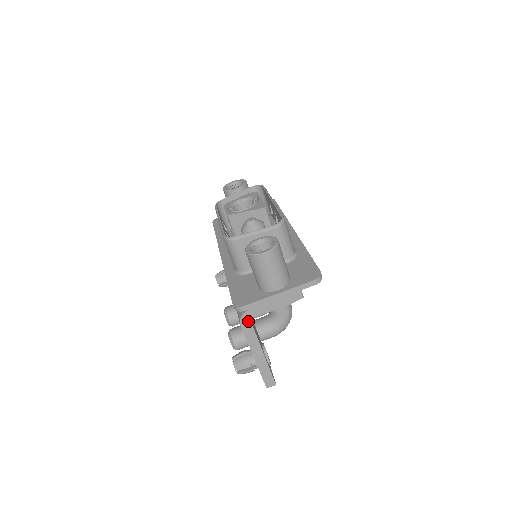
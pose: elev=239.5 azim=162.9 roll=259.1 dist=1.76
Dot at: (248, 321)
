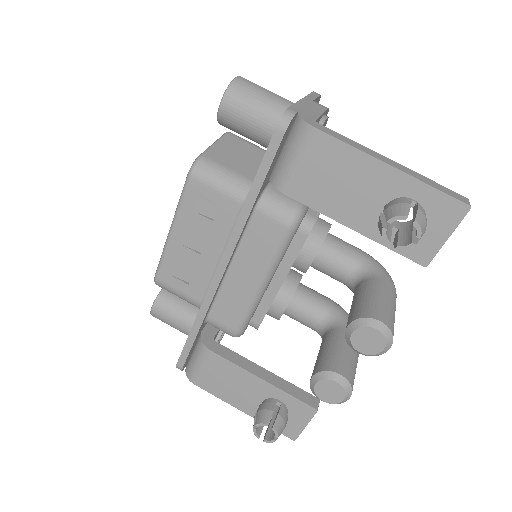
Dot at: (316, 124)
